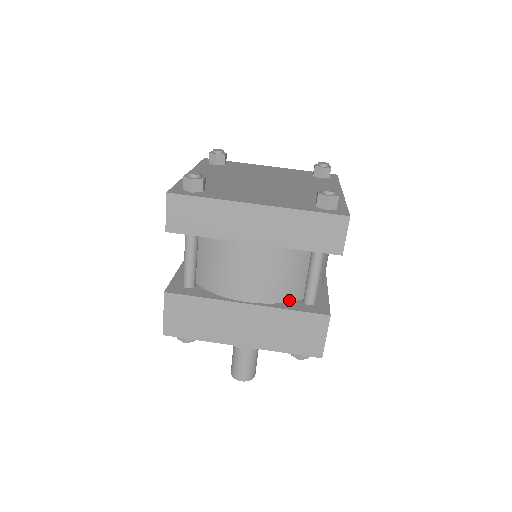
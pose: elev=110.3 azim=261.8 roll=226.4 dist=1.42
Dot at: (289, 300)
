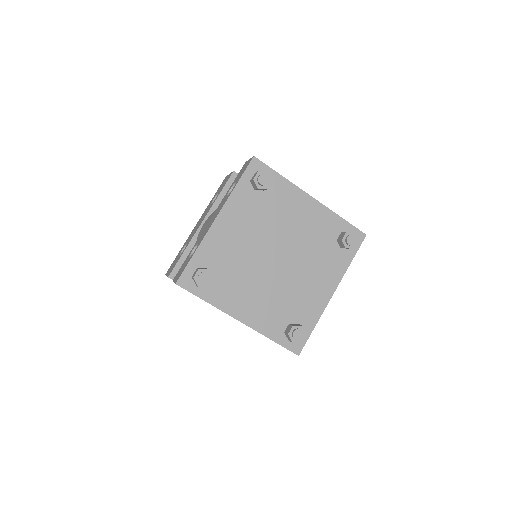
Dot at: occluded
